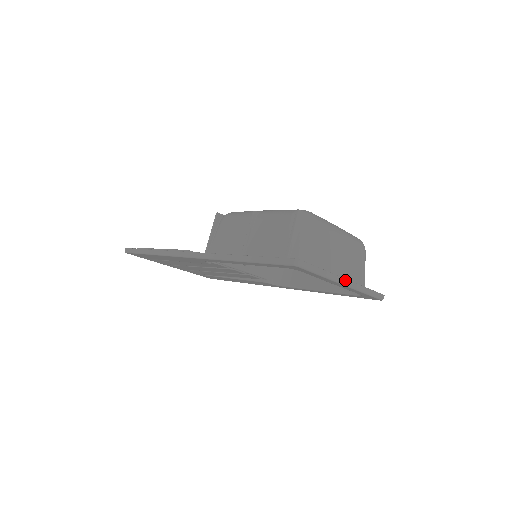
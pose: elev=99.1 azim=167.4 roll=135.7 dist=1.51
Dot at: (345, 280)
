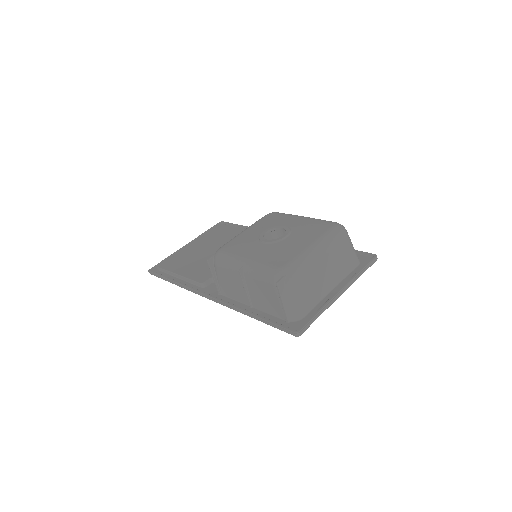
Dot at: (339, 294)
